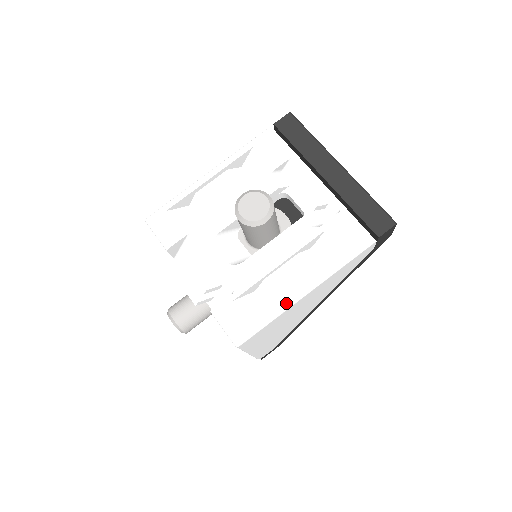
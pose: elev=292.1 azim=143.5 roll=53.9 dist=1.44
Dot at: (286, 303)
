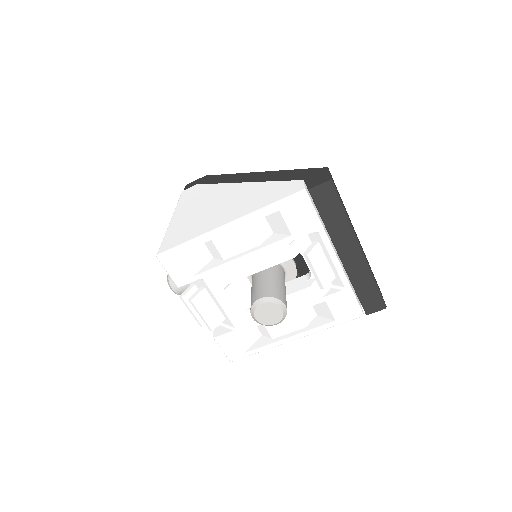
Dot at: (276, 344)
